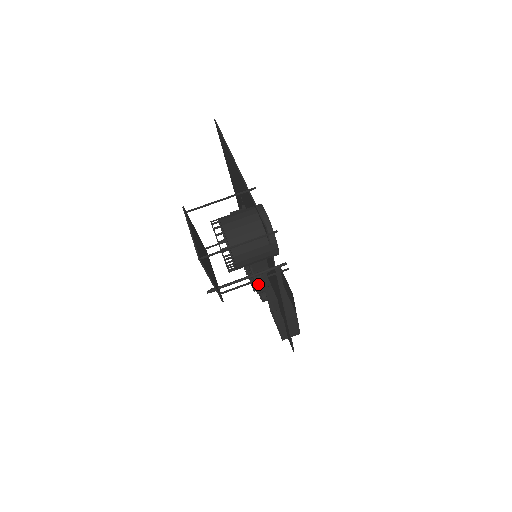
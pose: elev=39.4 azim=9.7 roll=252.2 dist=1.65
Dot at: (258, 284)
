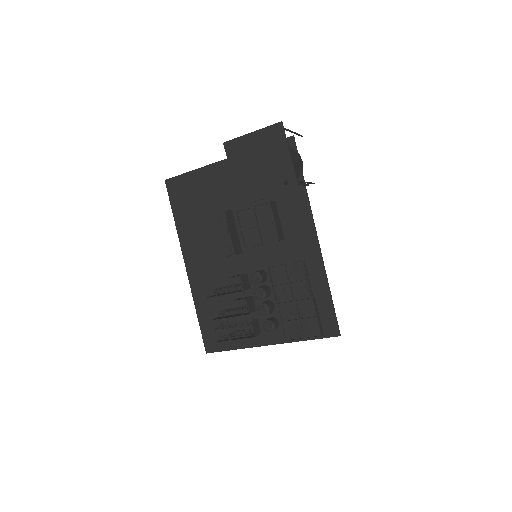
Dot at: (266, 295)
